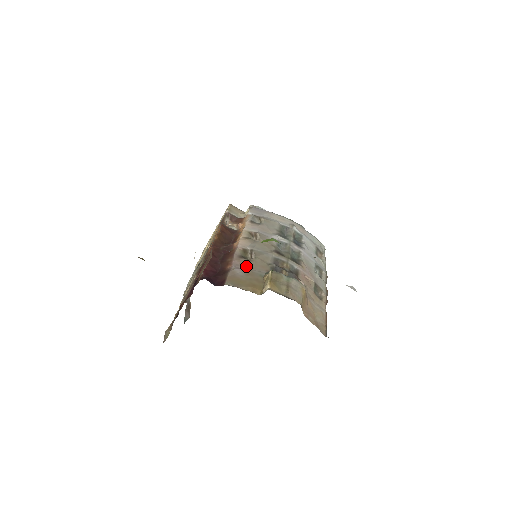
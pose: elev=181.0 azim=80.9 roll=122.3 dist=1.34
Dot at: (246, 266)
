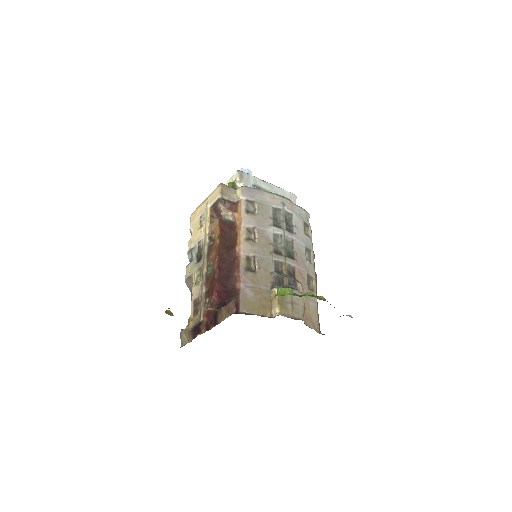
Dot at: (253, 282)
